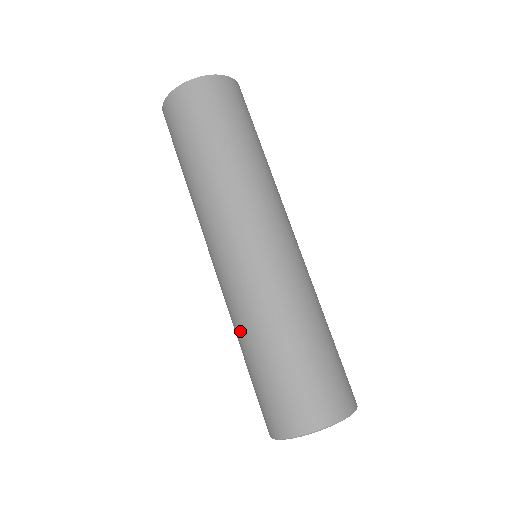
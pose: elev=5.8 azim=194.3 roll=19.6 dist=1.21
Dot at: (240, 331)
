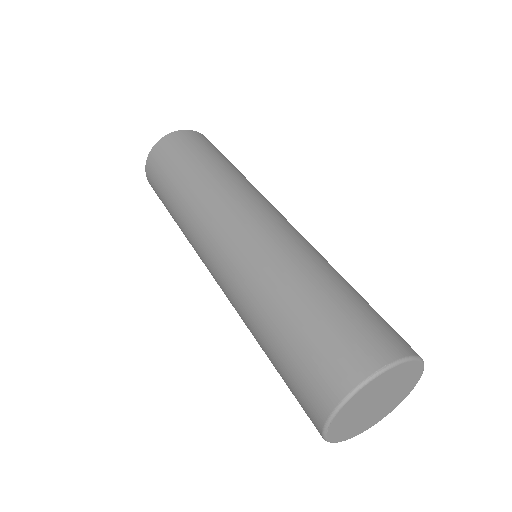
Dot at: (249, 324)
